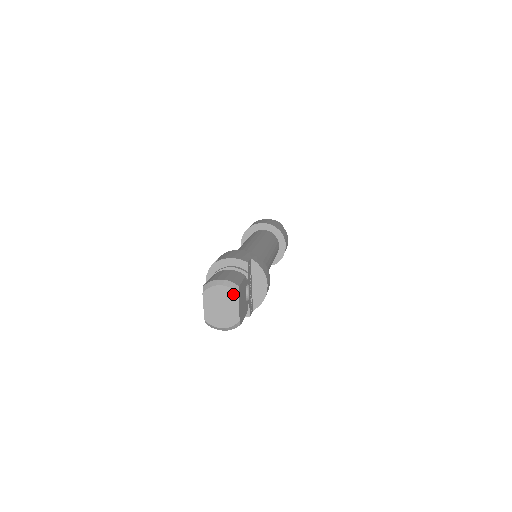
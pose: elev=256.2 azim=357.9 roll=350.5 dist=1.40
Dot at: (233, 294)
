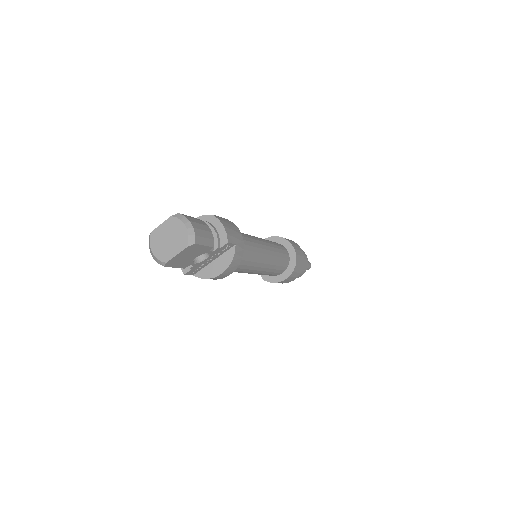
Dot at: (185, 242)
